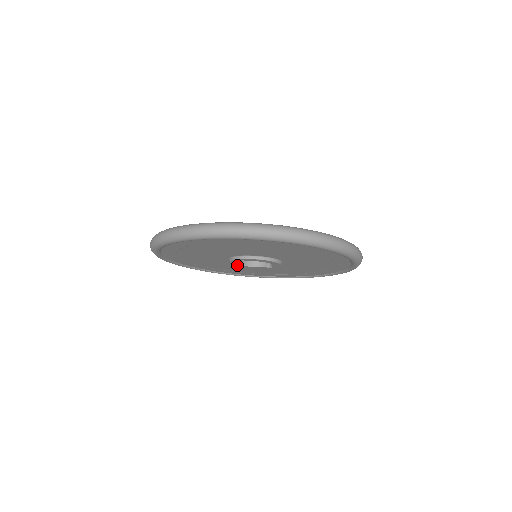
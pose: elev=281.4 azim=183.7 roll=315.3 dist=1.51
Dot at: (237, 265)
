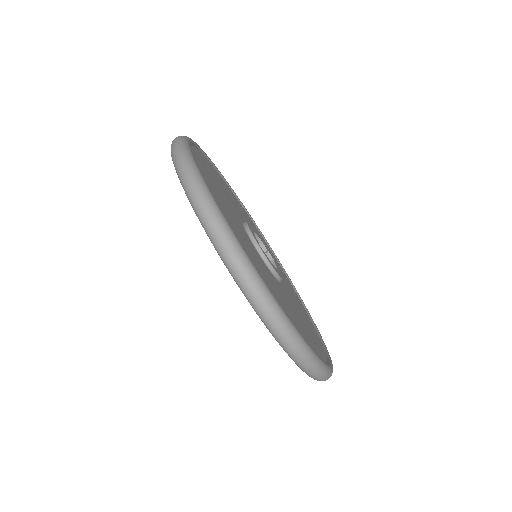
Dot at: occluded
